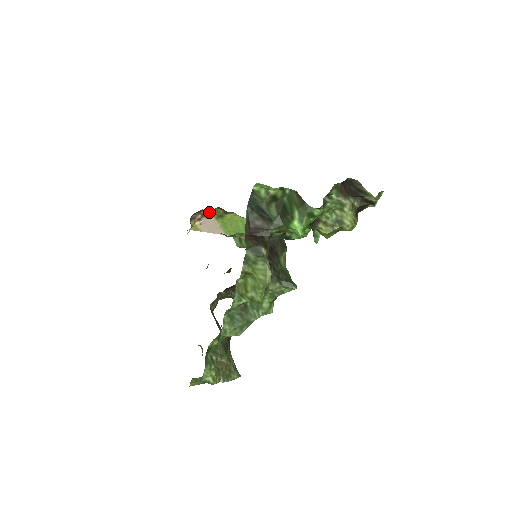
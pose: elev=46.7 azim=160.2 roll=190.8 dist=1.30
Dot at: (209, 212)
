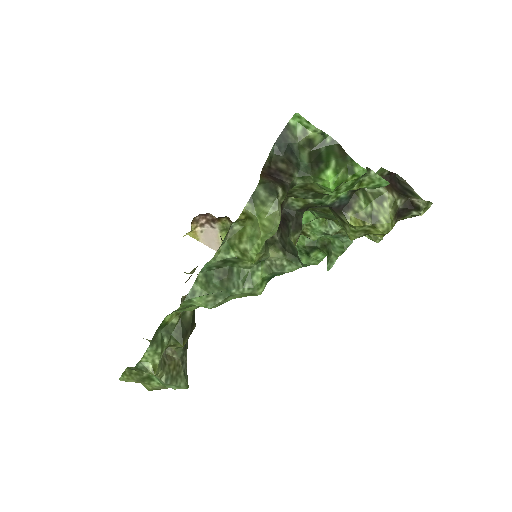
Dot at: (215, 220)
